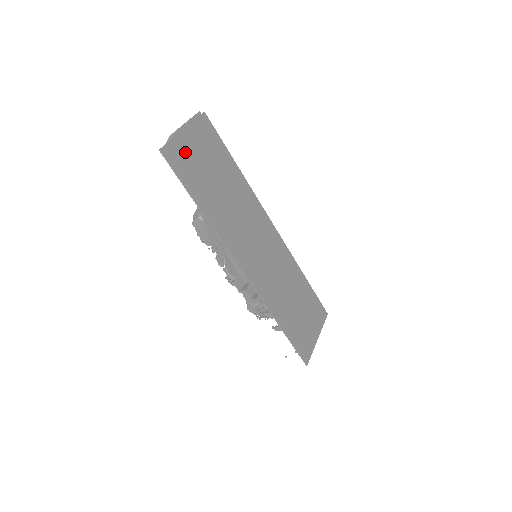
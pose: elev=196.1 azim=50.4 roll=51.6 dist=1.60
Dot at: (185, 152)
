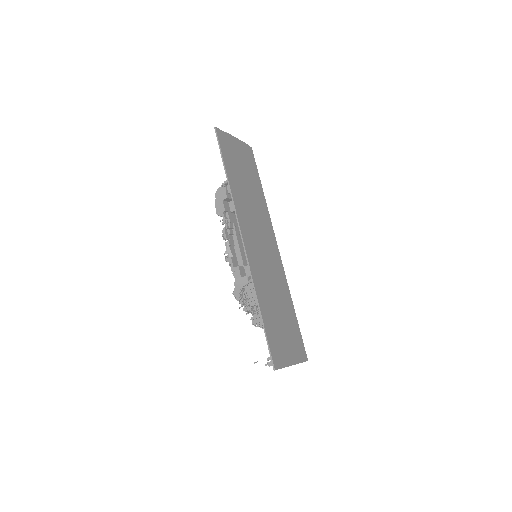
Dot at: (230, 146)
